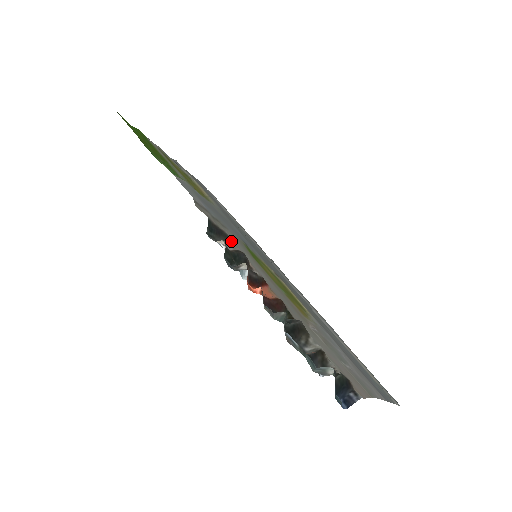
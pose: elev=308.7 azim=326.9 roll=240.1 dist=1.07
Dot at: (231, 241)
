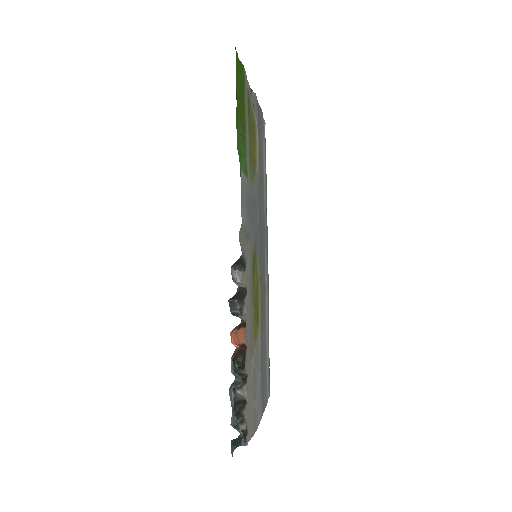
Dot at: (245, 270)
